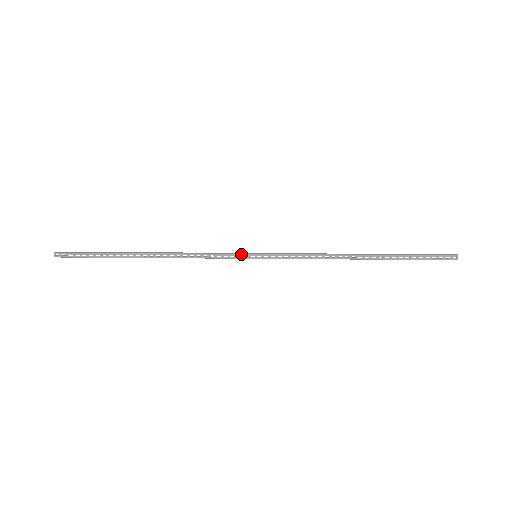
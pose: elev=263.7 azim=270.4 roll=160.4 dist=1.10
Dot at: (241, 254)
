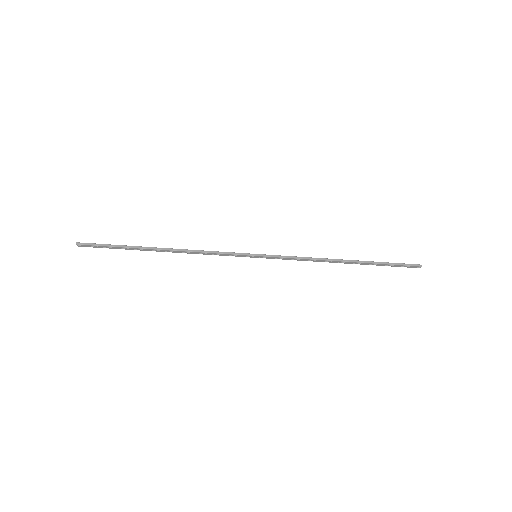
Dot at: (243, 255)
